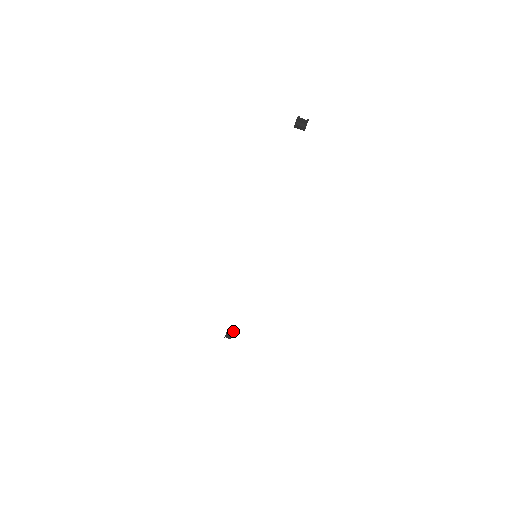
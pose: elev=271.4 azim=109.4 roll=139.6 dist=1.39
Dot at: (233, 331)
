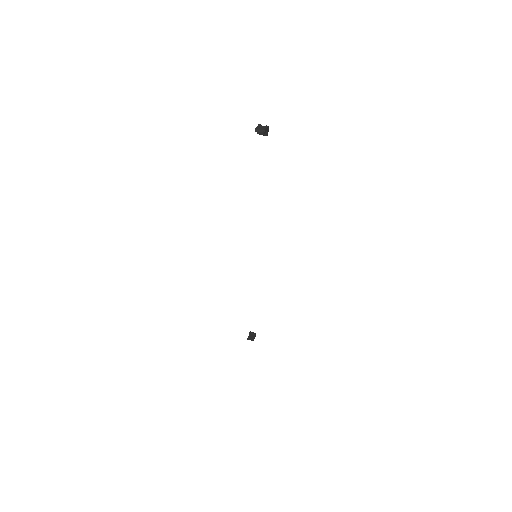
Dot at: (255, 333)
